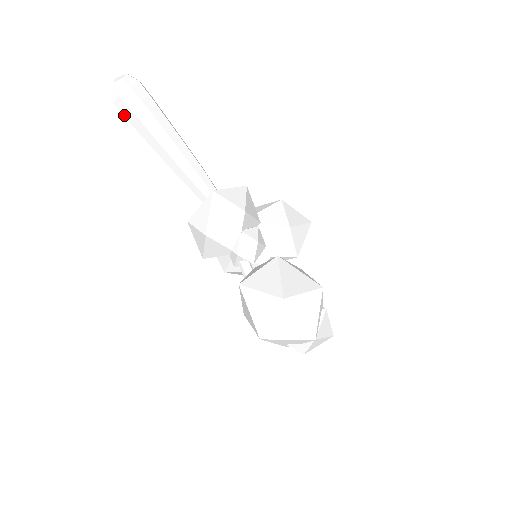
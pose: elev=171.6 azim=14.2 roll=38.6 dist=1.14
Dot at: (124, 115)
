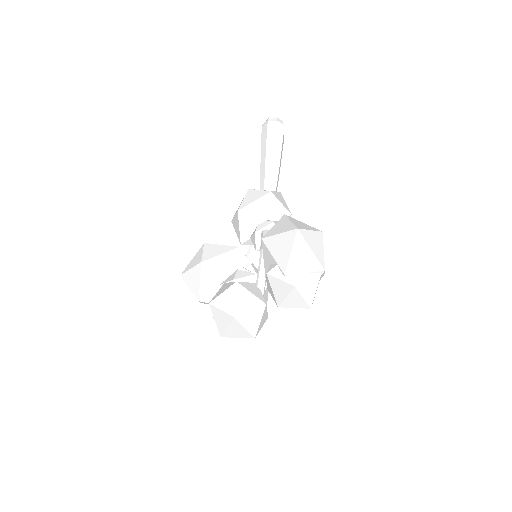
Dot at: (268, 128)
